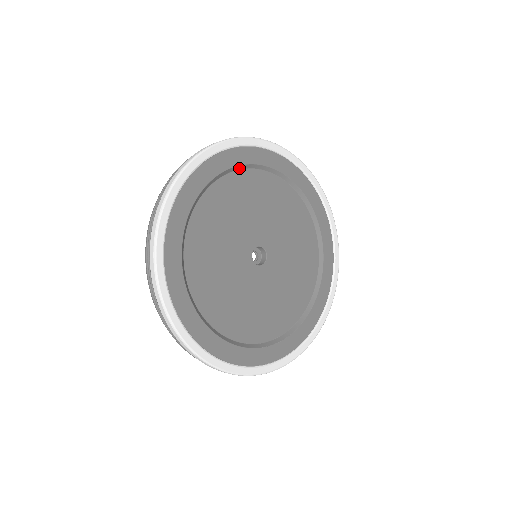
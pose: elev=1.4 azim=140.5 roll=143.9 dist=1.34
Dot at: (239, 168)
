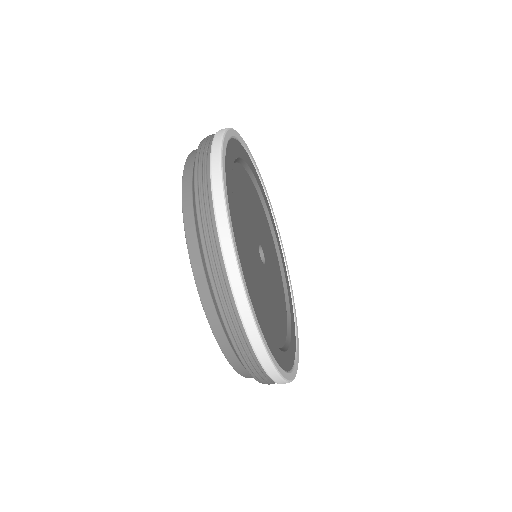
Dot at: (270, 226)
